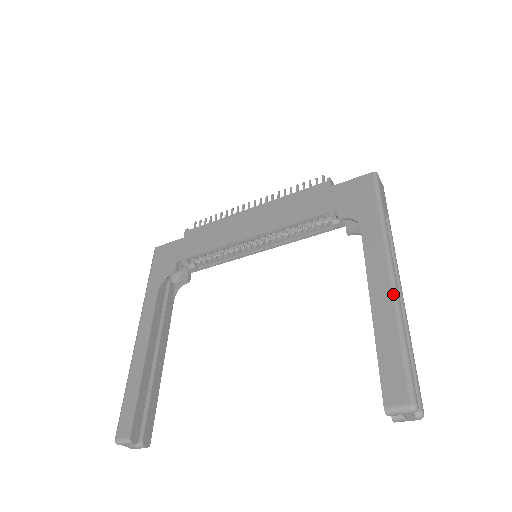
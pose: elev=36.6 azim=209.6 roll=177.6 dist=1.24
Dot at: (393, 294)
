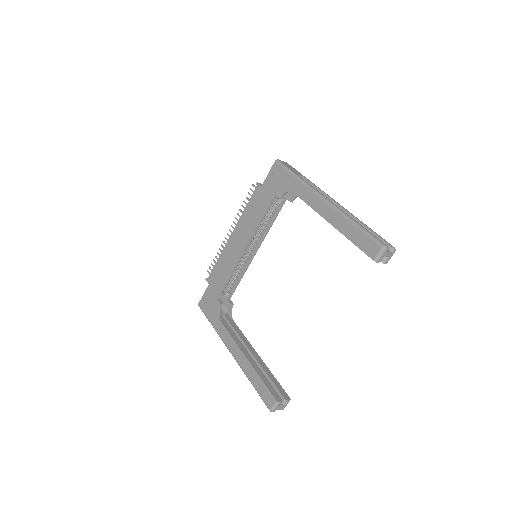
Dot at: (334, 209)
